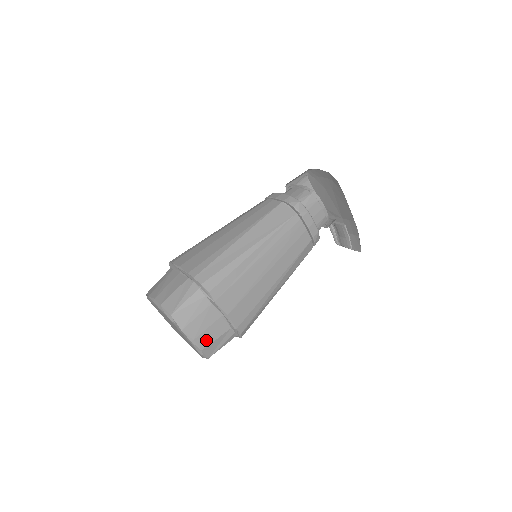
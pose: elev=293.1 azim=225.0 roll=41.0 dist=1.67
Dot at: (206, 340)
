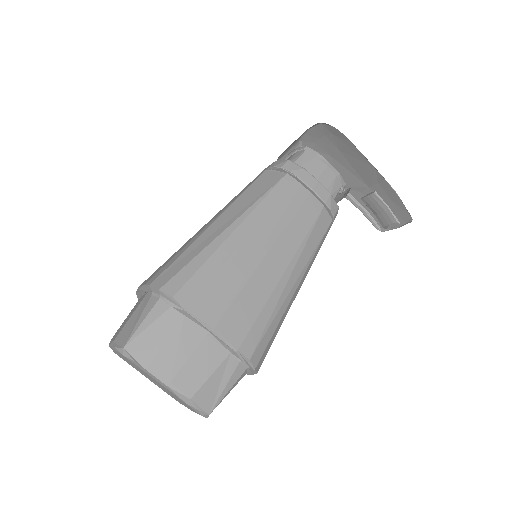
Dot at: (193, 380)
